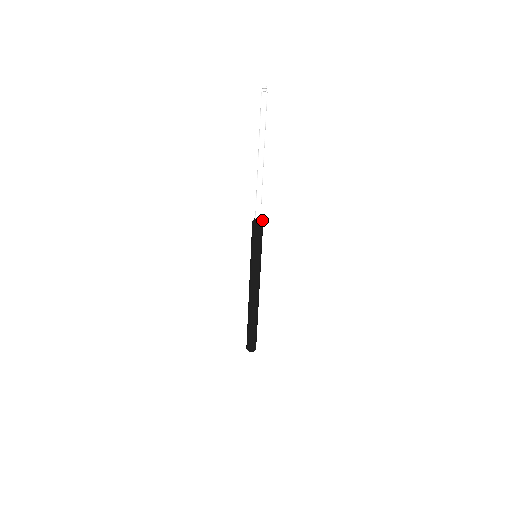
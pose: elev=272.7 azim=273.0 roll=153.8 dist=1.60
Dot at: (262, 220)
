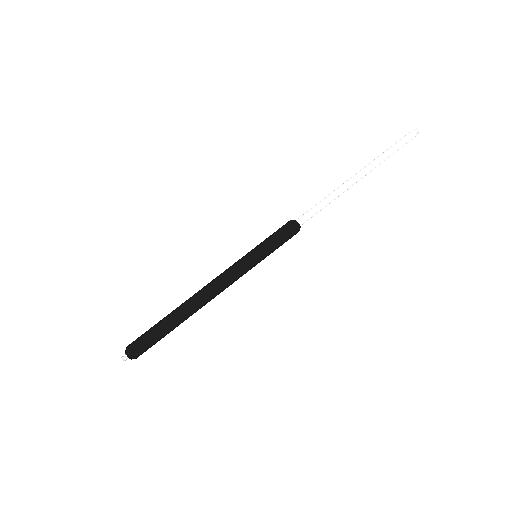
Dot at: occluded
